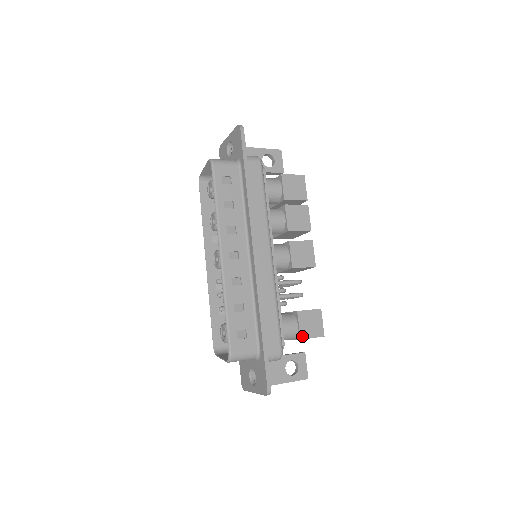
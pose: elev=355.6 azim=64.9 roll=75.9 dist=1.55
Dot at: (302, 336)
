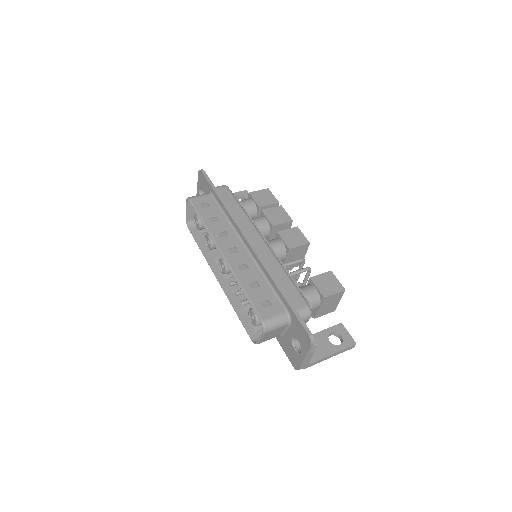
Dot at: (324, 295)
